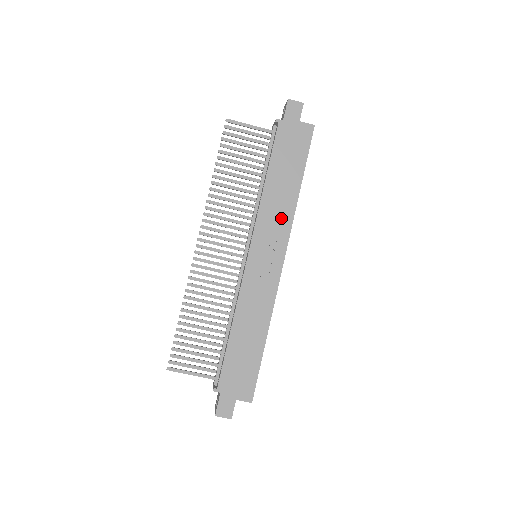
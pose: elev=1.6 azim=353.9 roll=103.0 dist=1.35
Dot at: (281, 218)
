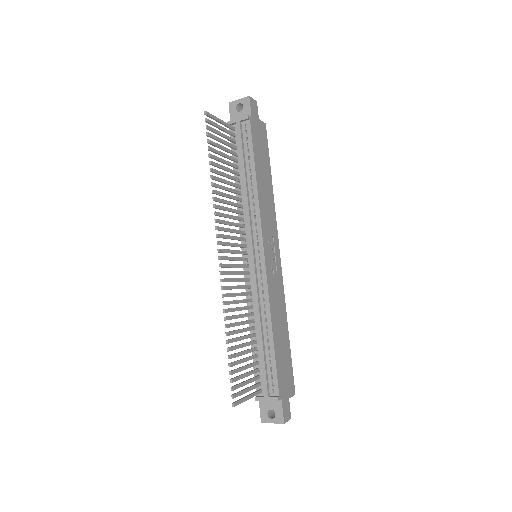
Dot at: (271, 214)
